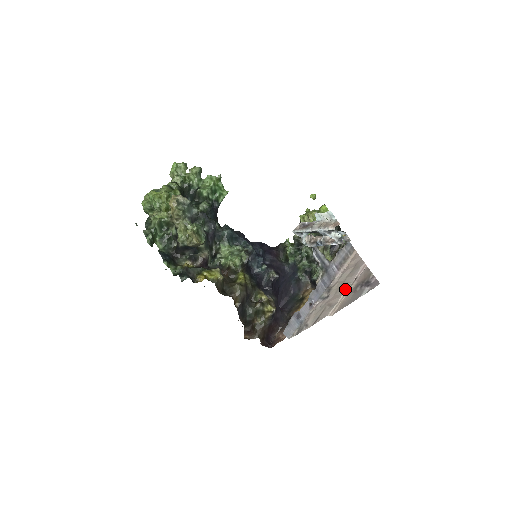
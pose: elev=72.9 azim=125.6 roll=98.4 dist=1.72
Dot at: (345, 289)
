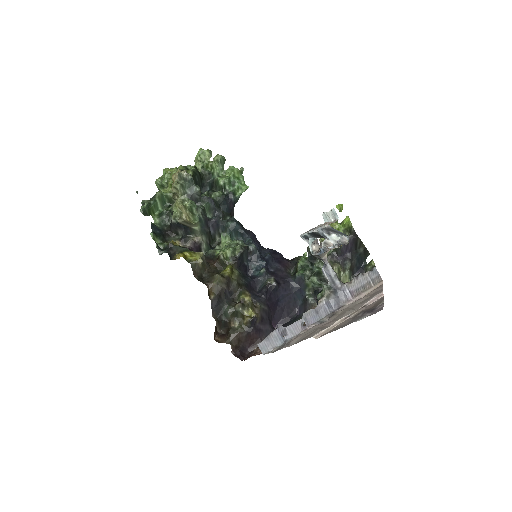
Dot at: (346, 314)
